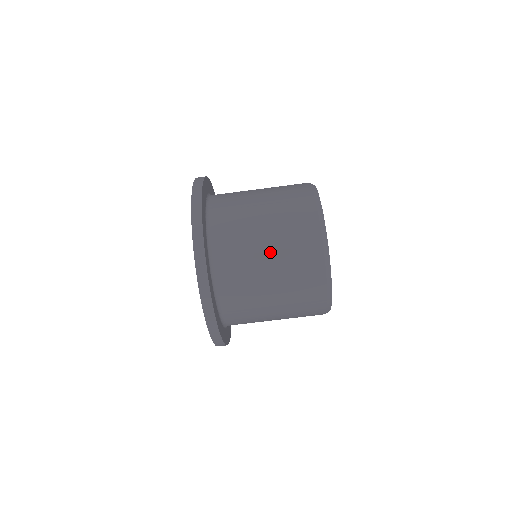
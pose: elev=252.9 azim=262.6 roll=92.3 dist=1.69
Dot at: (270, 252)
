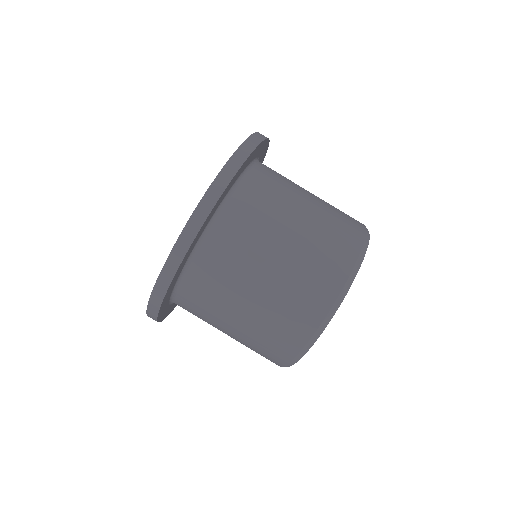
Dot at: (285, 252)
